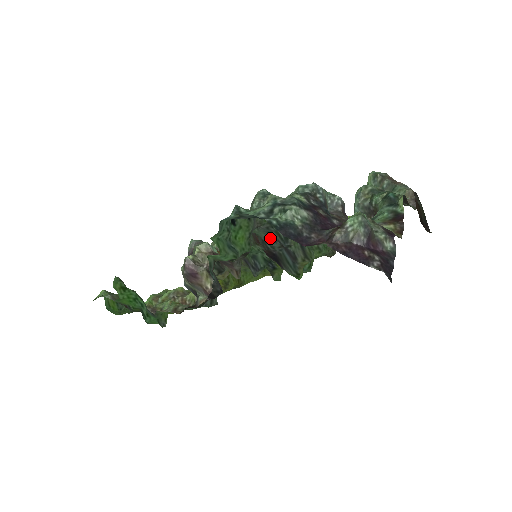
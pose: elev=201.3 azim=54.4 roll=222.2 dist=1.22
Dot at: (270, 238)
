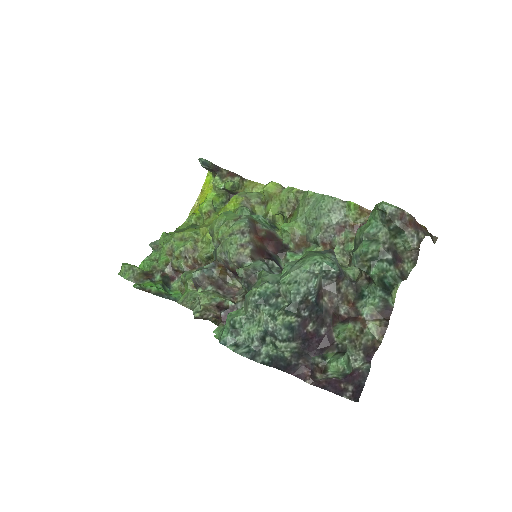
Dot at: (267, 266)
